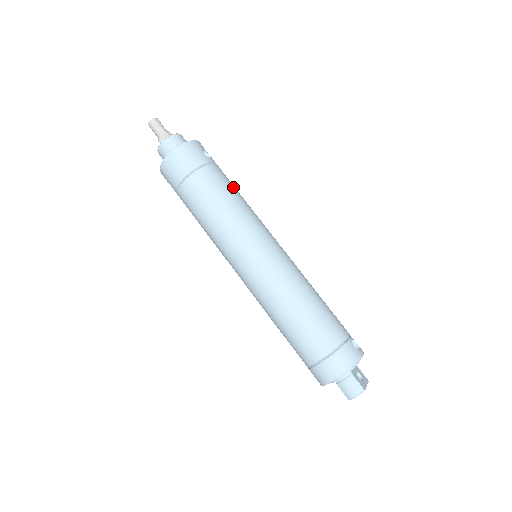
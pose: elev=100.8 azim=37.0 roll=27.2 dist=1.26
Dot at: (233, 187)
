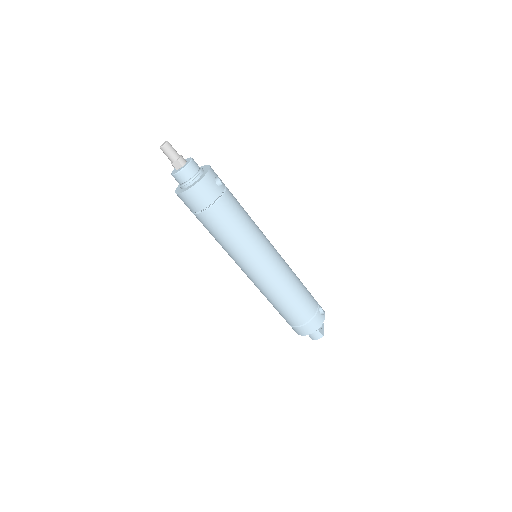
Dot at: (241, 210)
